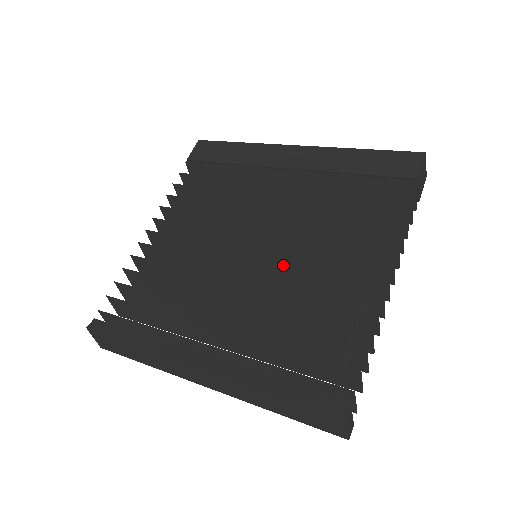
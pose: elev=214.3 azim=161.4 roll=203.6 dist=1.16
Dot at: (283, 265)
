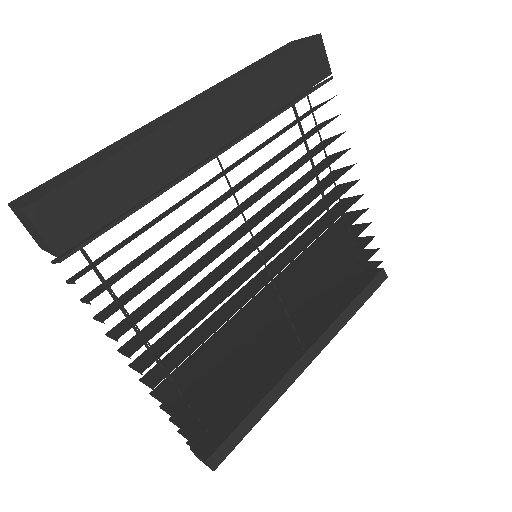
Dot at: occluded
